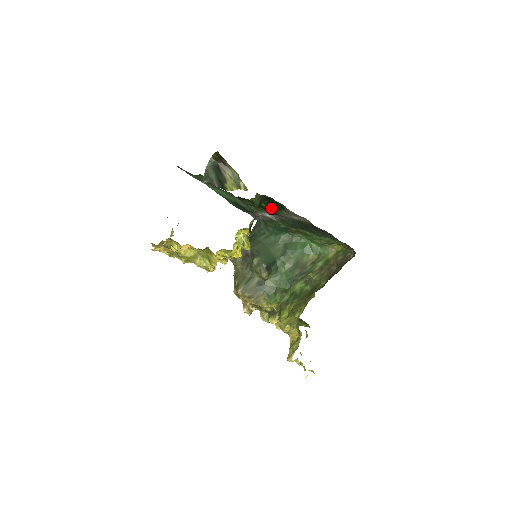
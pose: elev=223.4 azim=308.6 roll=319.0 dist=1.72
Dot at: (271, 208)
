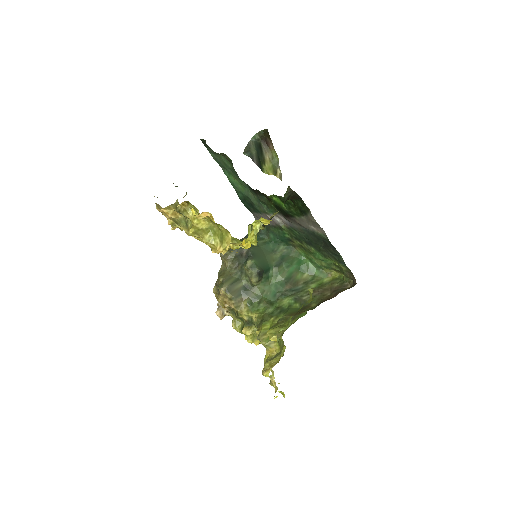
Dot at: (290, 210)
